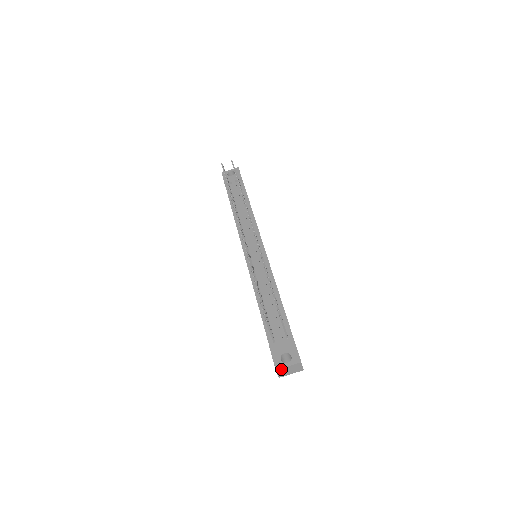
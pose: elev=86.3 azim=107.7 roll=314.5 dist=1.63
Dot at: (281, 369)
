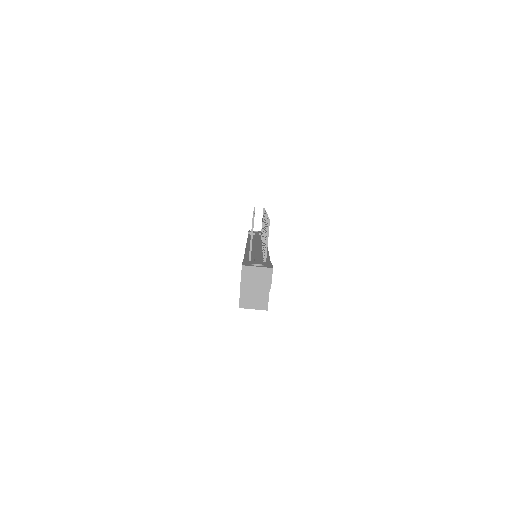
Dot at: (248, 268)
